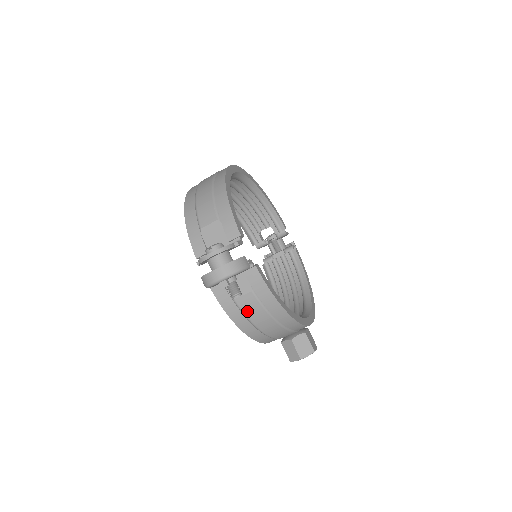
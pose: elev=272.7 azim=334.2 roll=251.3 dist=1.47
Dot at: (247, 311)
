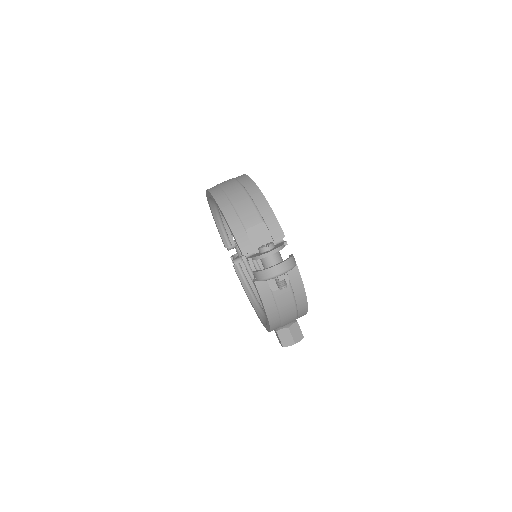
Dot at: (280, 302)
